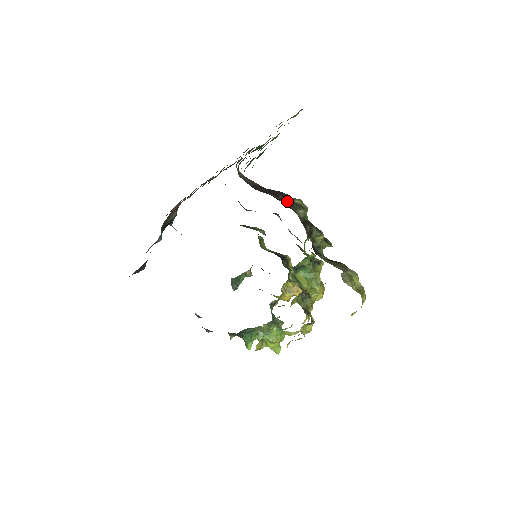
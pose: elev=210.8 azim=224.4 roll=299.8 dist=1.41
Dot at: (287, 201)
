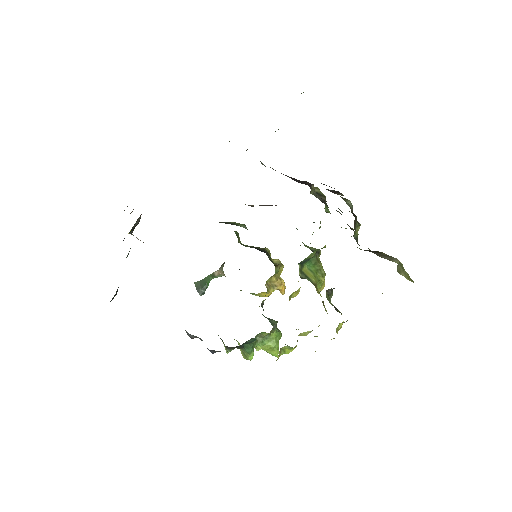
Dot at: (339, 193)
